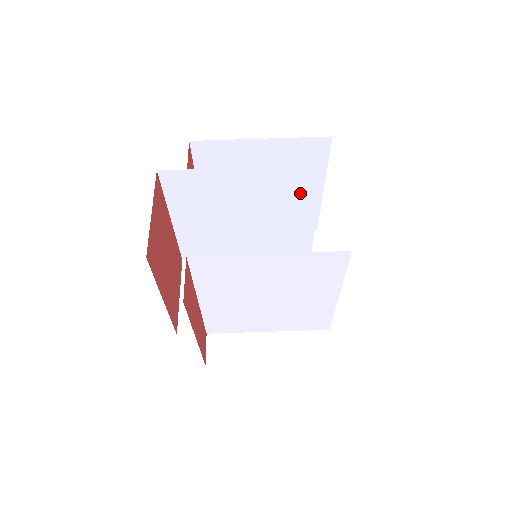
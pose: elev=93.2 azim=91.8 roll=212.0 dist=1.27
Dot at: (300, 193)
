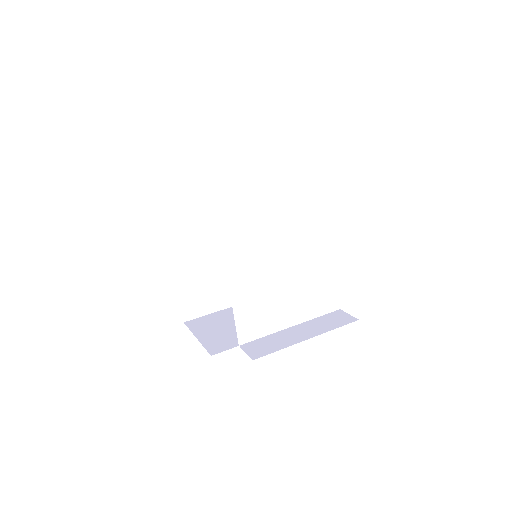
Dot at: occluded
